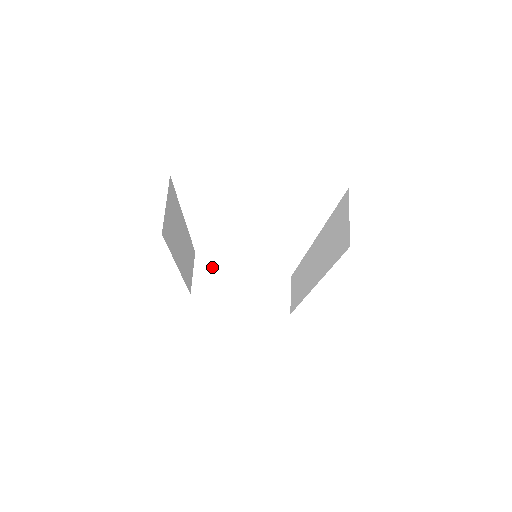
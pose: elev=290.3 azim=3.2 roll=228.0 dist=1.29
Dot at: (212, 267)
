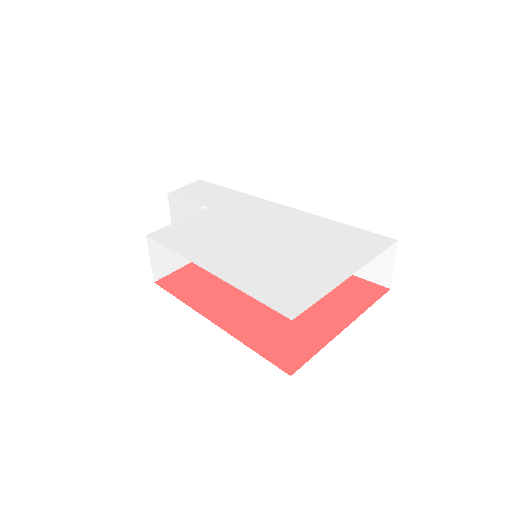
Dot at: occluded
